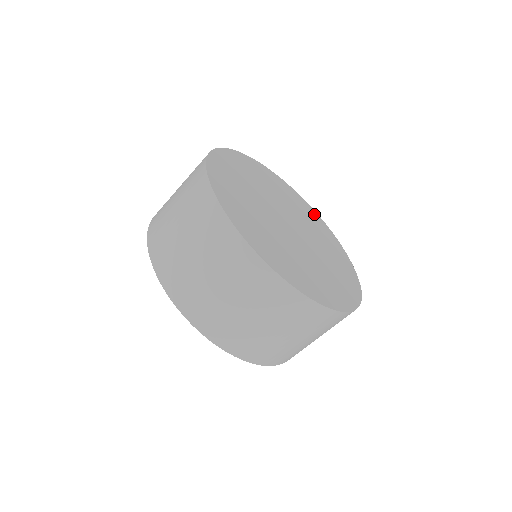
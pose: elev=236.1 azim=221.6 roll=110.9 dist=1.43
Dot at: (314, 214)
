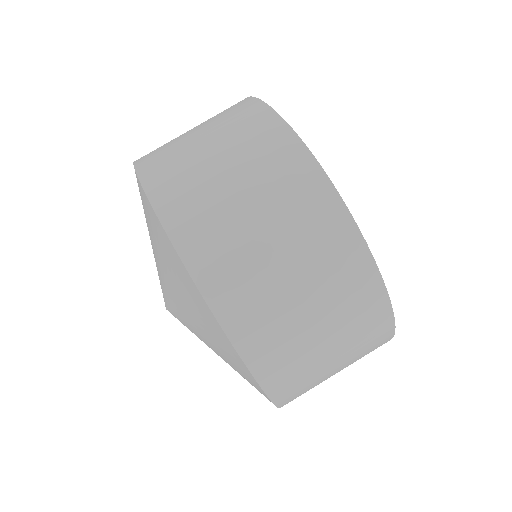
Dot at: occluded
